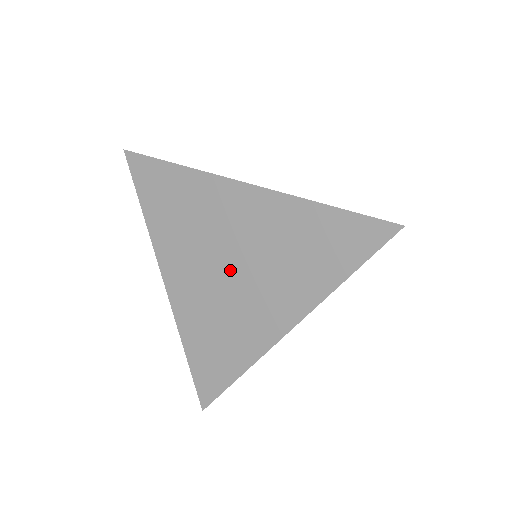
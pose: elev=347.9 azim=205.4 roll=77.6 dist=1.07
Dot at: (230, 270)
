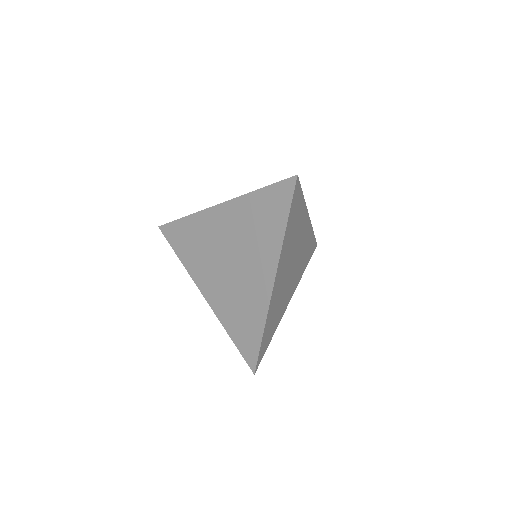
Dot at: (230, 262)
